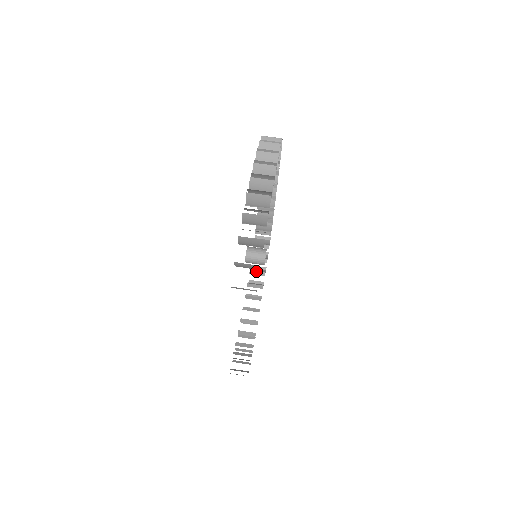
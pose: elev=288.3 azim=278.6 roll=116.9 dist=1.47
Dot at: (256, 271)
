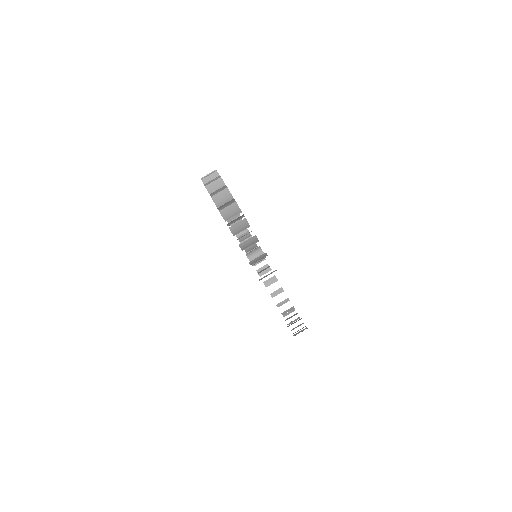
Dot at: occluded
